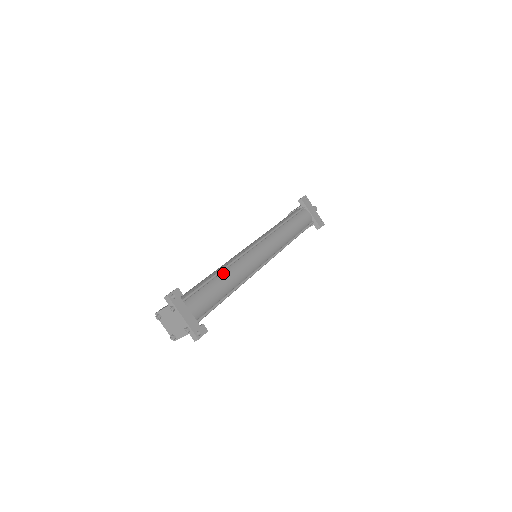
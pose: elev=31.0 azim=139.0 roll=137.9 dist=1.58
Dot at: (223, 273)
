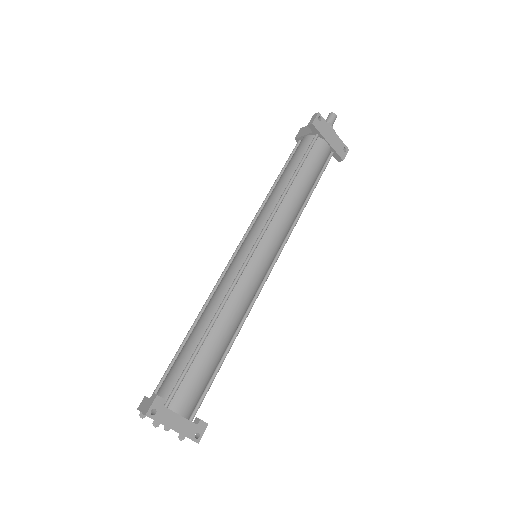
Dot at: (214, 326)
